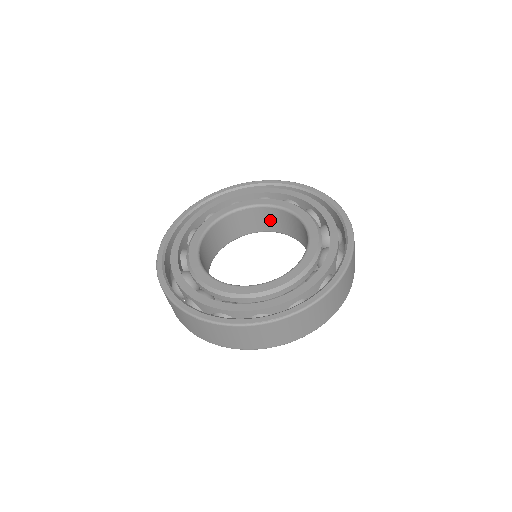
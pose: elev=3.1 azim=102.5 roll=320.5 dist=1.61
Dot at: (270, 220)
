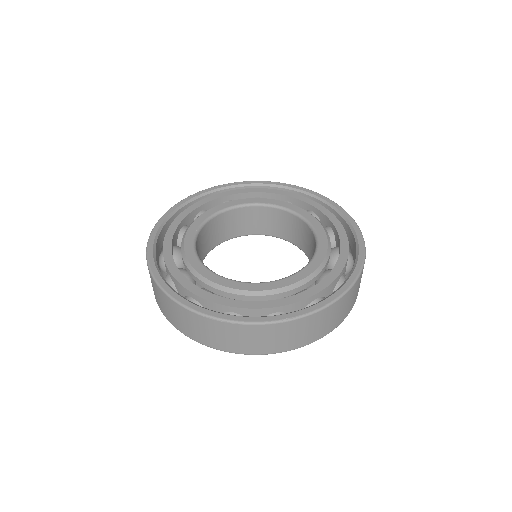
Dot at: (265, 221)
